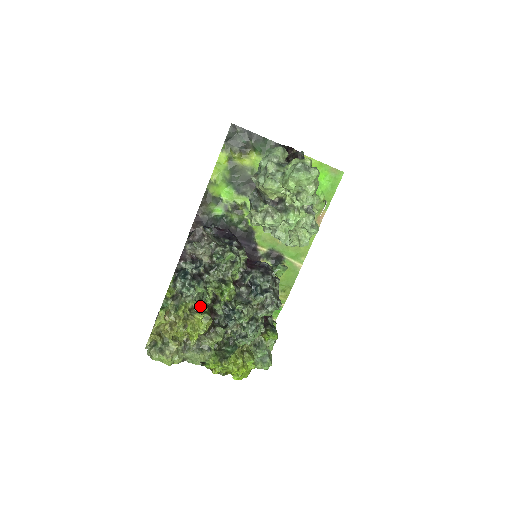
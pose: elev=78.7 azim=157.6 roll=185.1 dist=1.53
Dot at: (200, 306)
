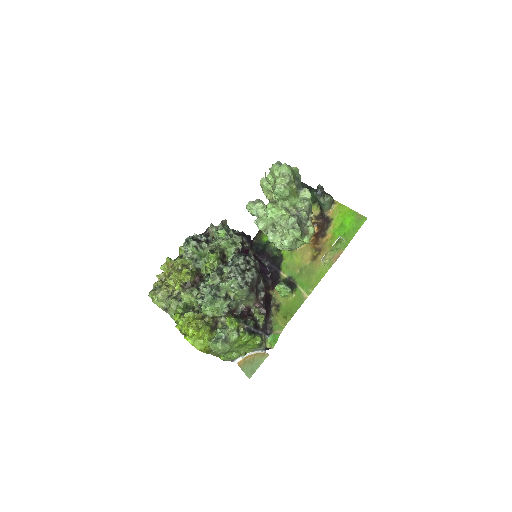
Dot at: (192, 267)
